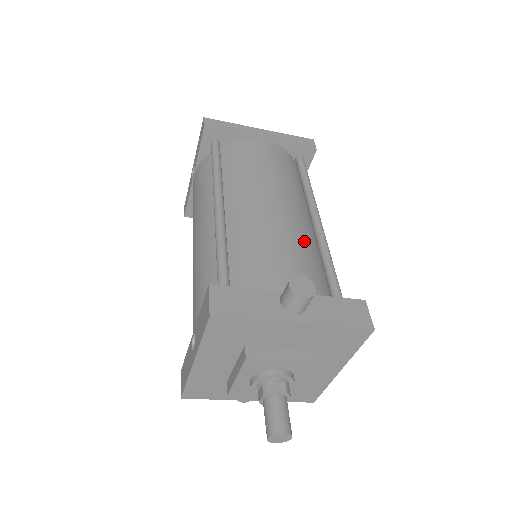
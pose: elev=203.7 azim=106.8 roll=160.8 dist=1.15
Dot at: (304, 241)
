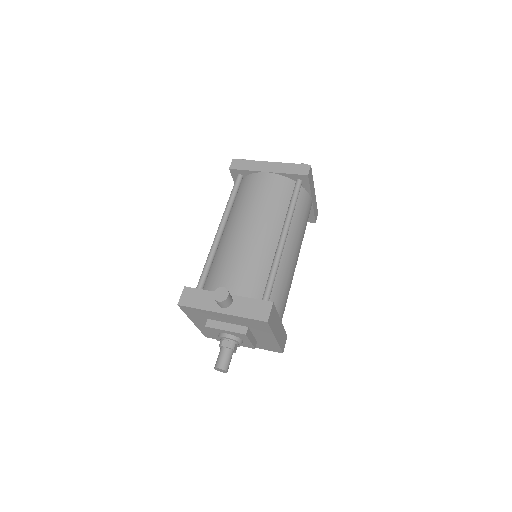
Dot at: (259, 256)
